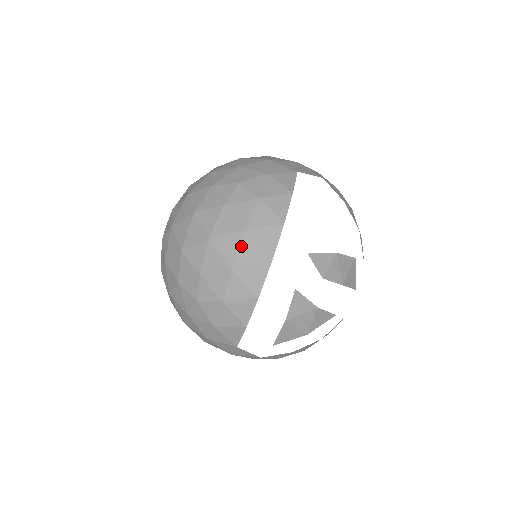
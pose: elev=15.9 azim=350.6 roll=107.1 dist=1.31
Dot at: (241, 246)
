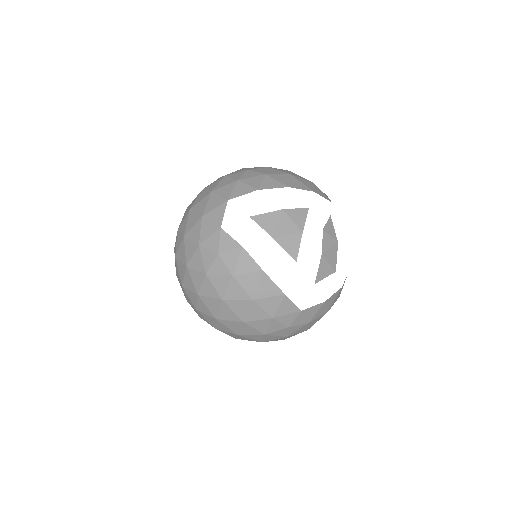
Dot at: (305, 180)
